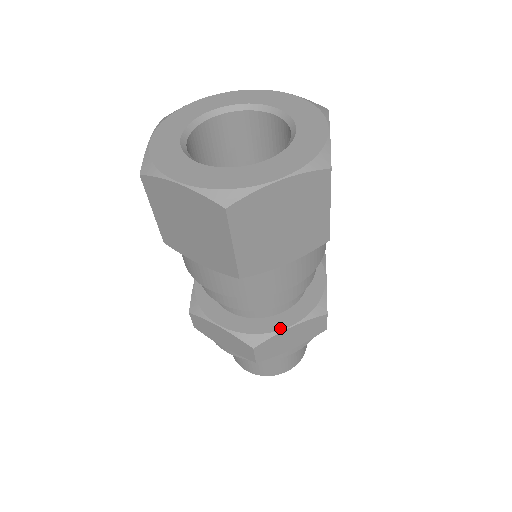
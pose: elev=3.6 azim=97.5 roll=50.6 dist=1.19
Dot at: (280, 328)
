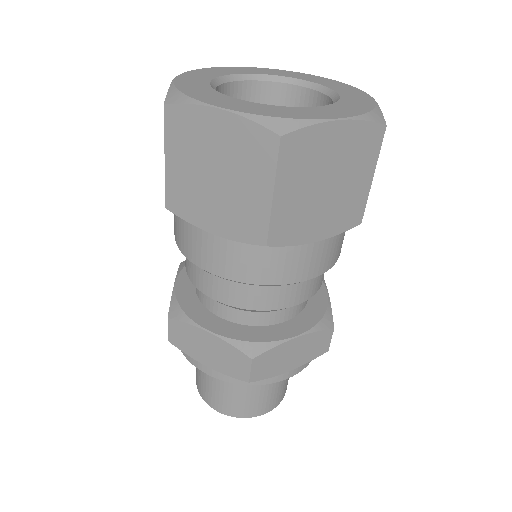
Dot at: (284, 337)
